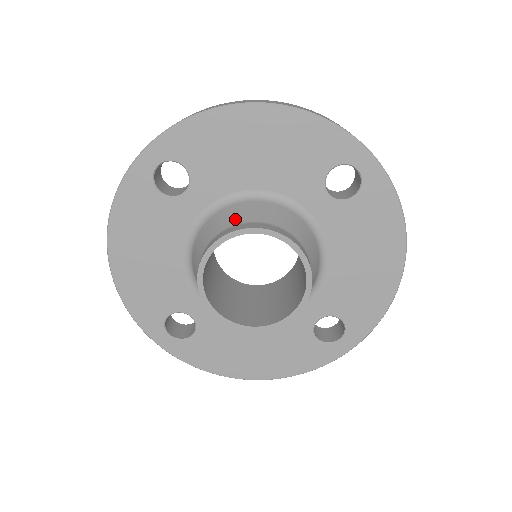
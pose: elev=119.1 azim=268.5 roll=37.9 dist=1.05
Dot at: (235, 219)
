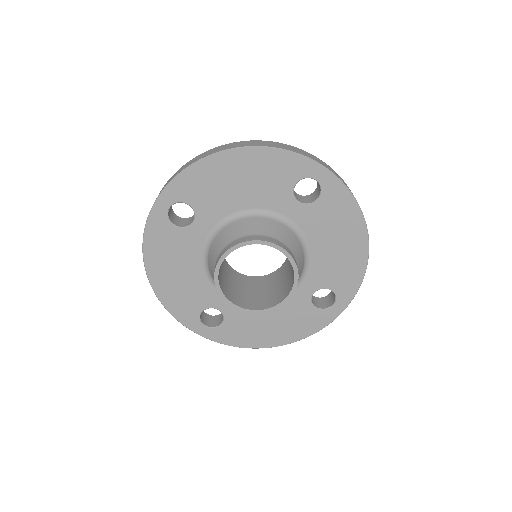
Dot at: (233, 236)
